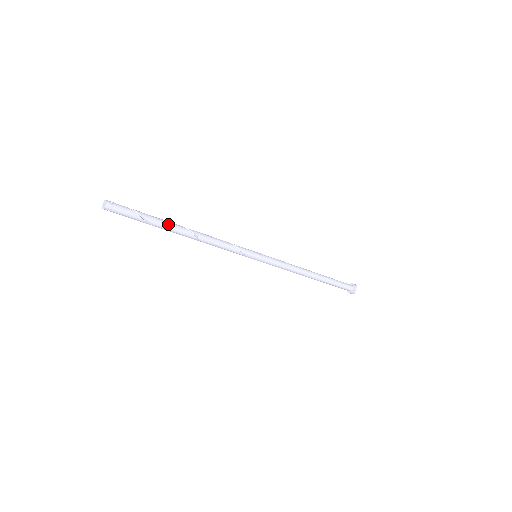
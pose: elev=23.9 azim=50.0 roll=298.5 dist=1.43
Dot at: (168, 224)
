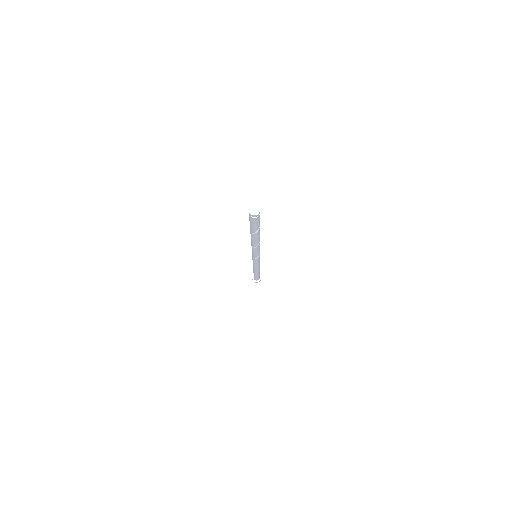
Dot at: occluded
